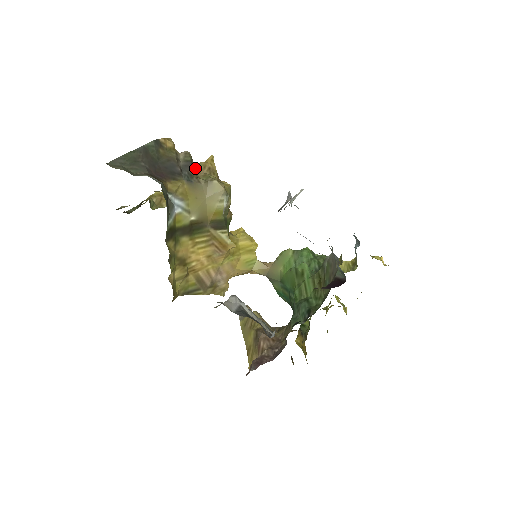
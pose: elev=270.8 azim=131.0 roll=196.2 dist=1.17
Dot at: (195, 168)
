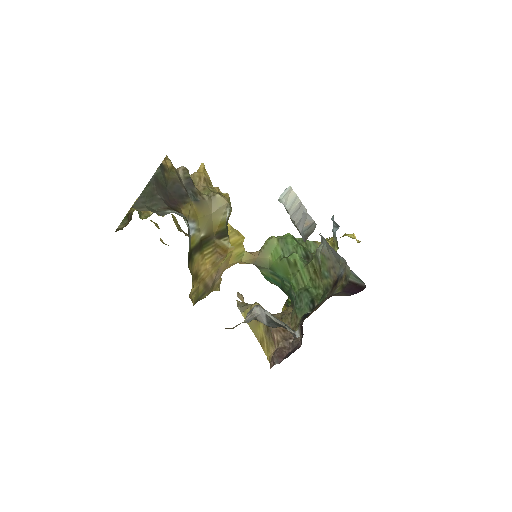
Dot at: occluded
